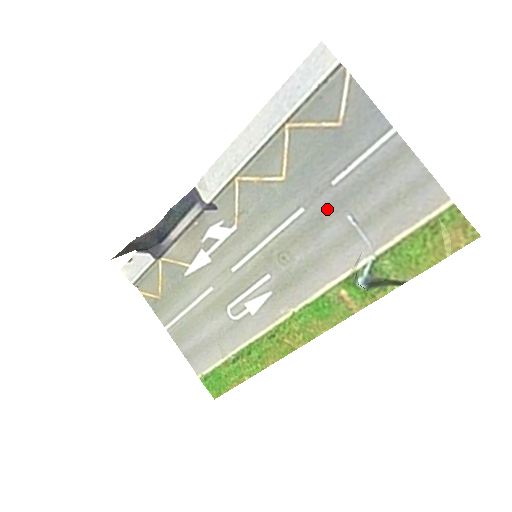
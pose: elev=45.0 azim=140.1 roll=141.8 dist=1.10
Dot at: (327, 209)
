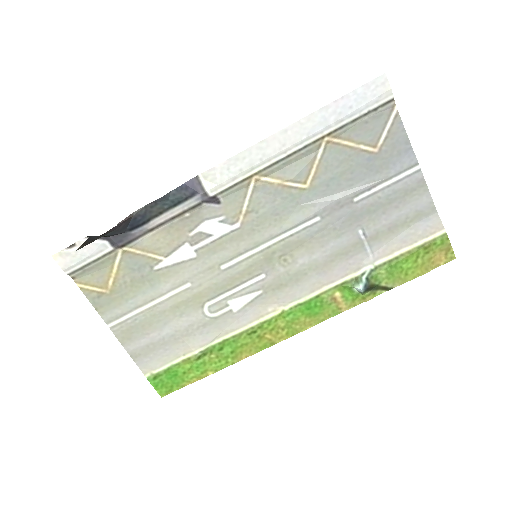
Dot at: (342, 221)
